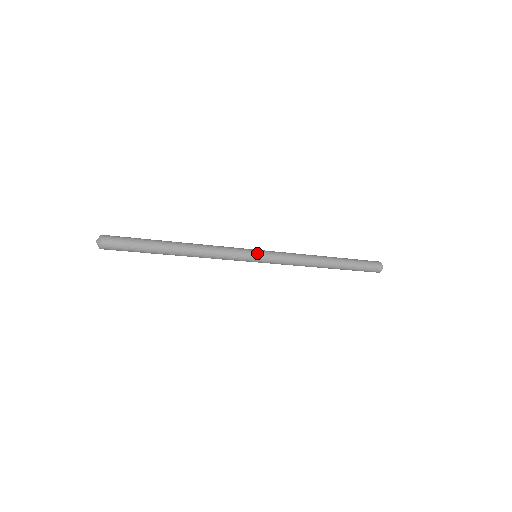
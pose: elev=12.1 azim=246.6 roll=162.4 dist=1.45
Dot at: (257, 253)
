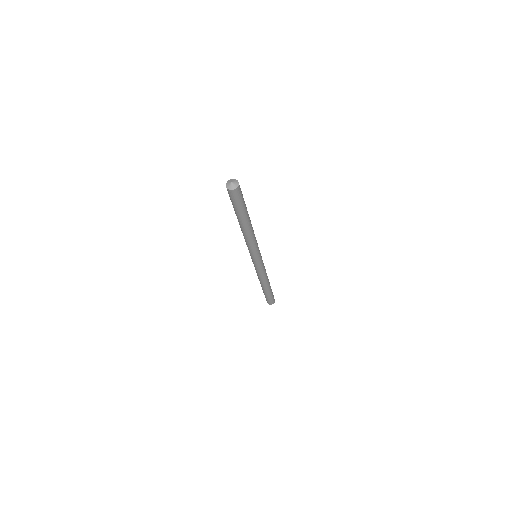
Dot at: occluded
